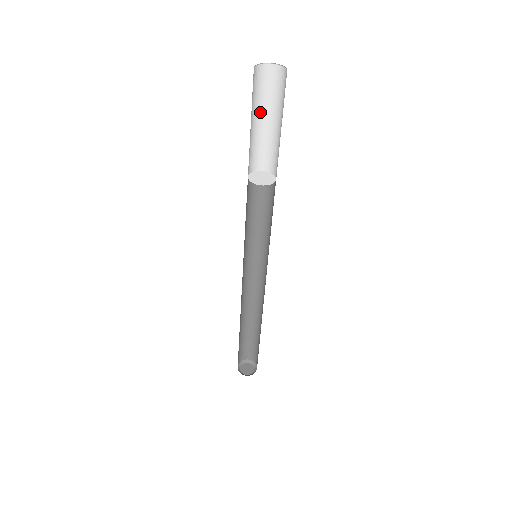
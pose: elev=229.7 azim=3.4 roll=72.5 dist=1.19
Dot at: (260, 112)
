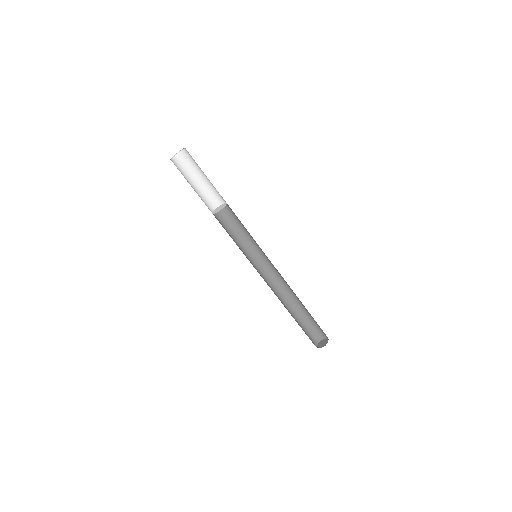
Dot at: (189, 181)
